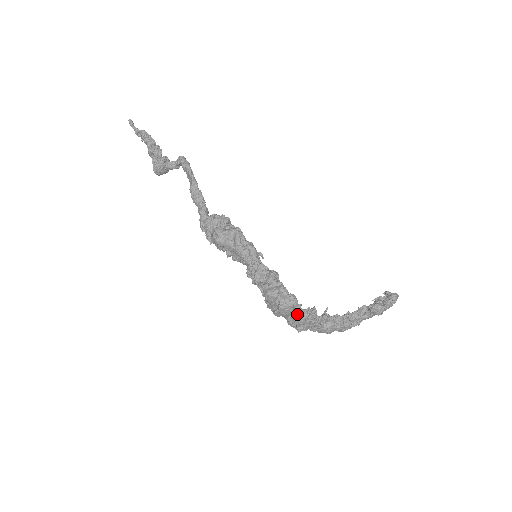
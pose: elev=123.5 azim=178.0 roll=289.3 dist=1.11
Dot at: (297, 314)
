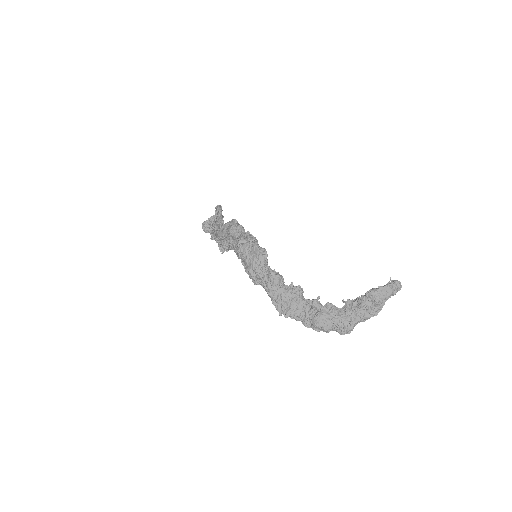
Dot at: (277, 285)
